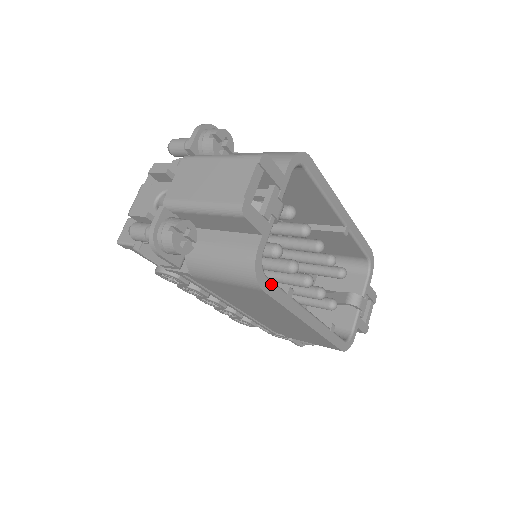
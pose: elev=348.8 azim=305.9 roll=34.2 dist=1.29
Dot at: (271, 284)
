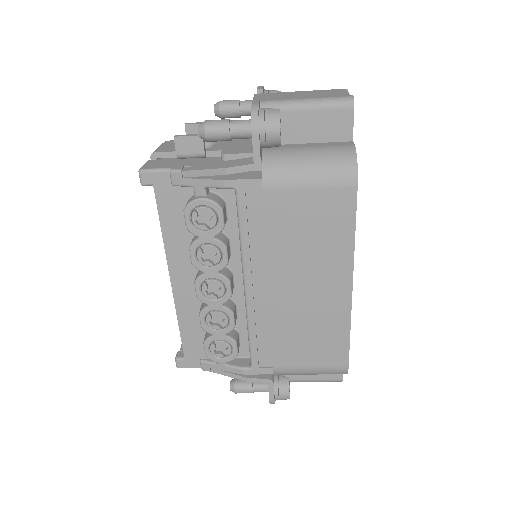
Dot at: occluded
